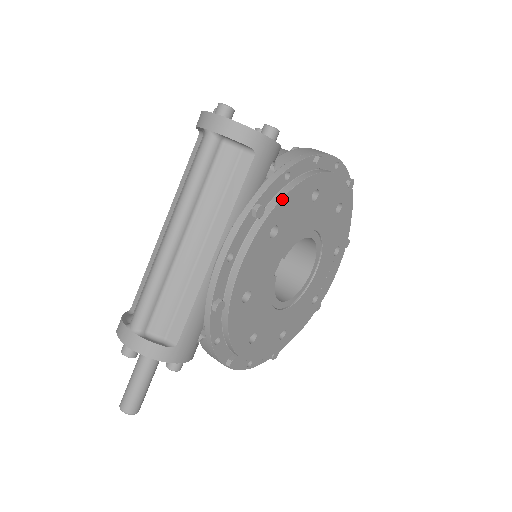
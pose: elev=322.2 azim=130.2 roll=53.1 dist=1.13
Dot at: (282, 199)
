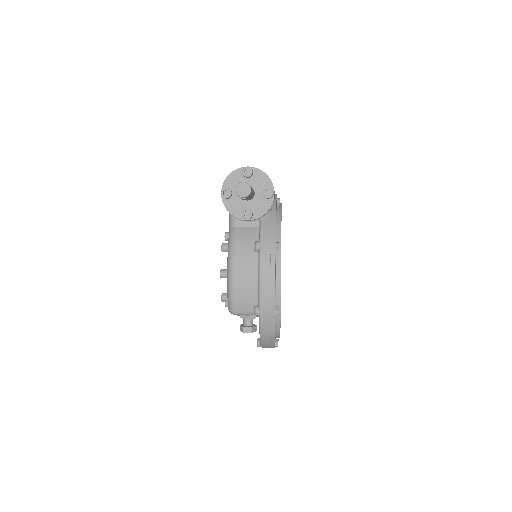
Dot at: occluded
